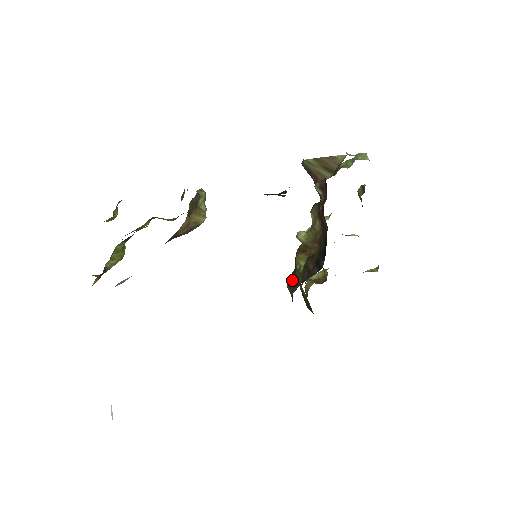
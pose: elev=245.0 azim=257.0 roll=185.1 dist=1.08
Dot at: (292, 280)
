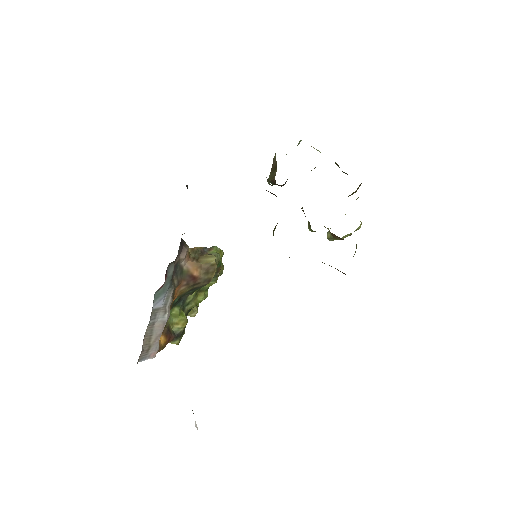
Dot at: occluded
